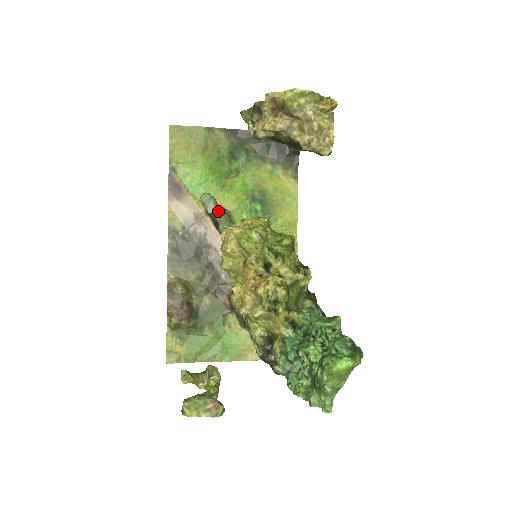
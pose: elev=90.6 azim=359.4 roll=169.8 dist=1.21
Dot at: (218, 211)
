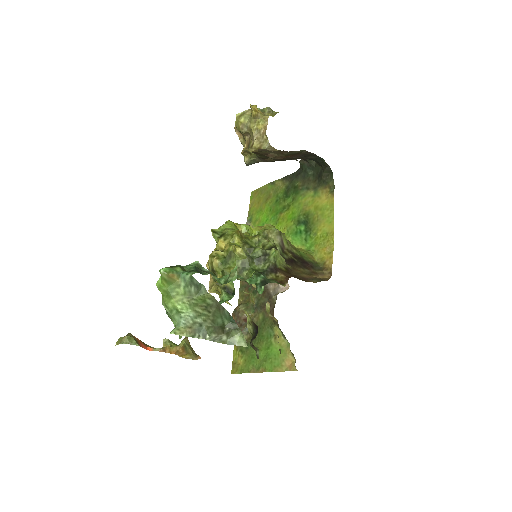
Dot at: occluded
